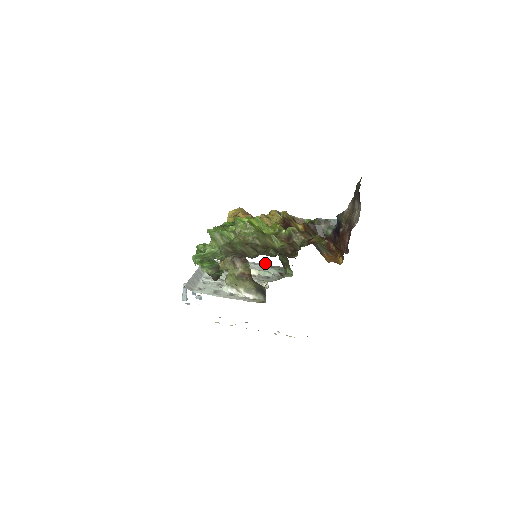
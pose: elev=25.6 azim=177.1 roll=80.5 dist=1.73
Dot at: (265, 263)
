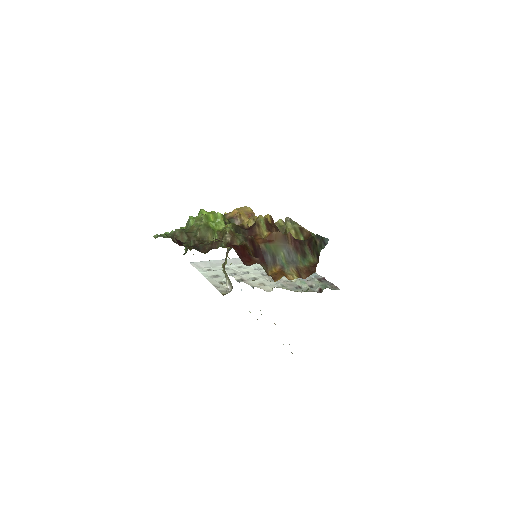
Dot at: (324, 277)
